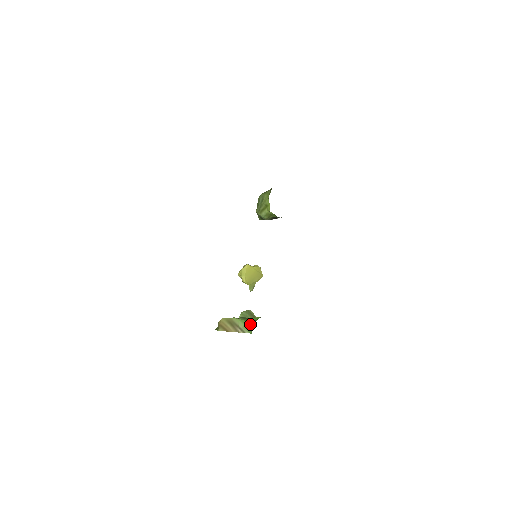
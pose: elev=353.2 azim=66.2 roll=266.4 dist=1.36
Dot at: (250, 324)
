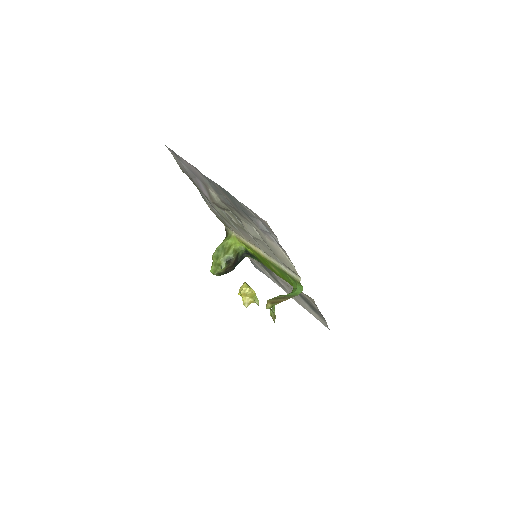
Dot at: (292, 292)
